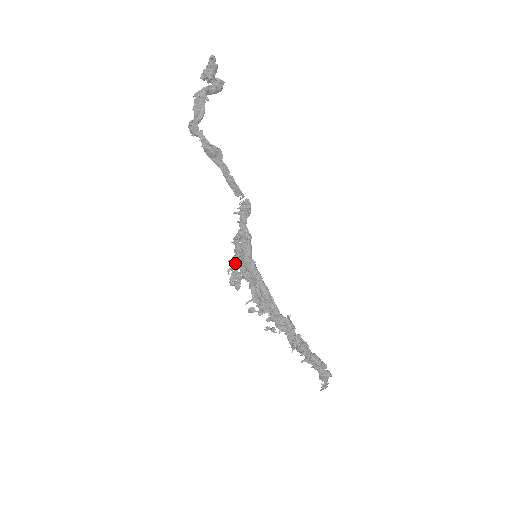
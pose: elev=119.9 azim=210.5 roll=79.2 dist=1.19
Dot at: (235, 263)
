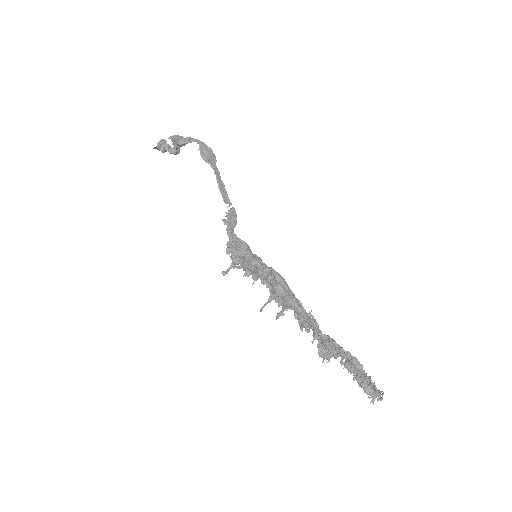
Dot at: (239, 261)
